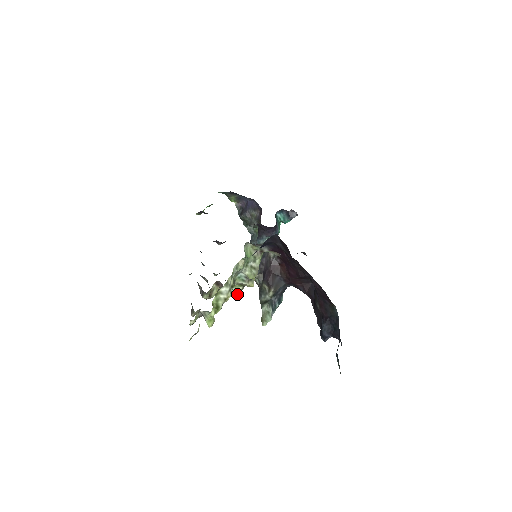
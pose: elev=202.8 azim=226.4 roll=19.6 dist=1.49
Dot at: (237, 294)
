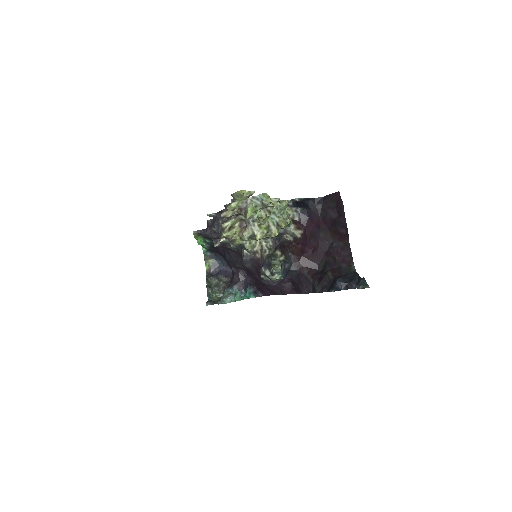
Dot at: (258, 236)
